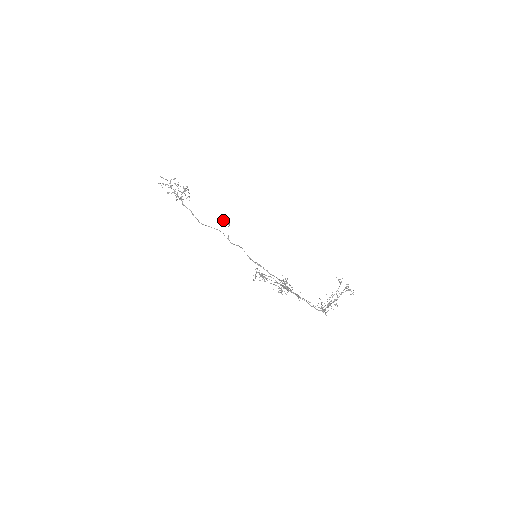
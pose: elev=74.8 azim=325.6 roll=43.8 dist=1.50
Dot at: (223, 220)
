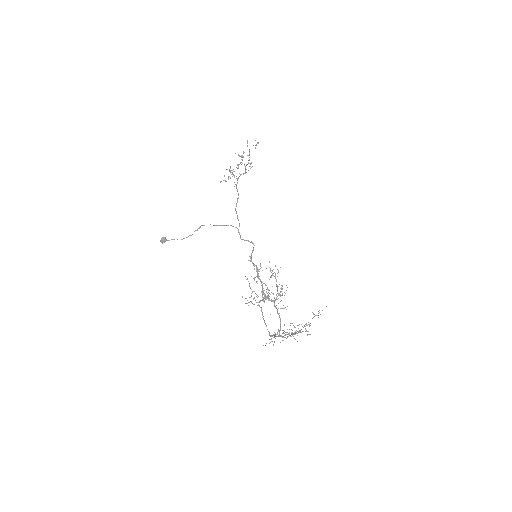
Dot at: (161, 241)
